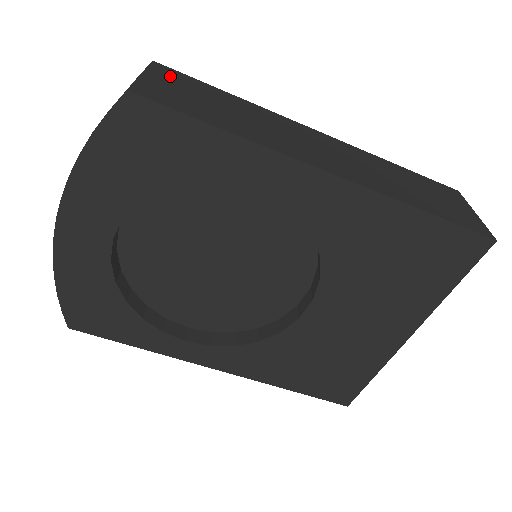
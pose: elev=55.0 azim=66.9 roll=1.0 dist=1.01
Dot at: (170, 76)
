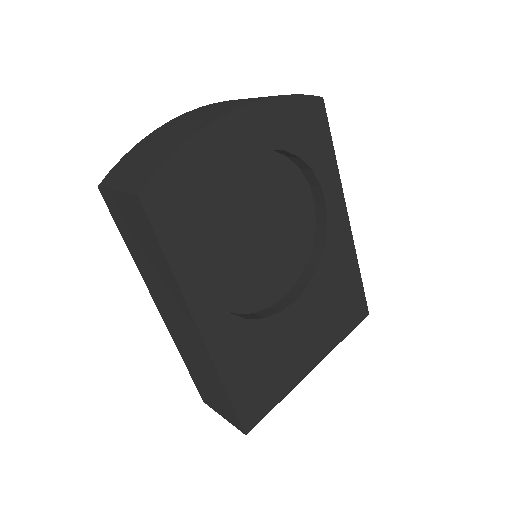
Dot at: occluded
